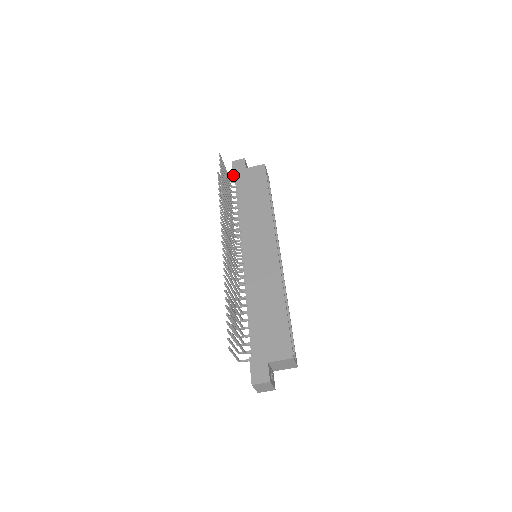
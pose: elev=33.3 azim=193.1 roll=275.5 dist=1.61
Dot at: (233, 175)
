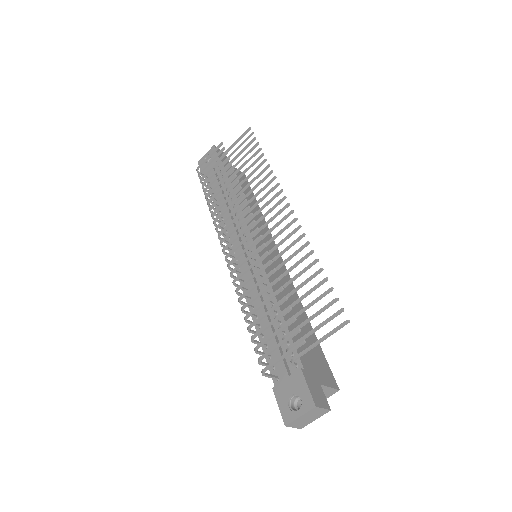
Dot at: occluded
